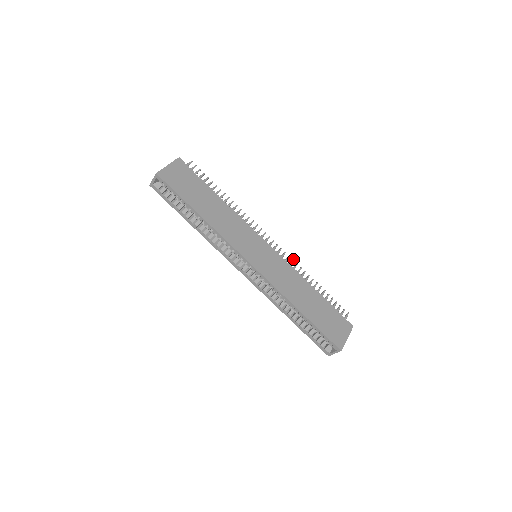
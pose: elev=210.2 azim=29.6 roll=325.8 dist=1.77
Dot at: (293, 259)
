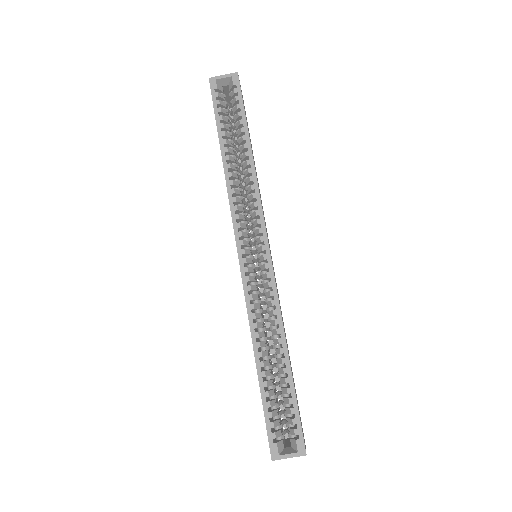
Dot at: occluded
